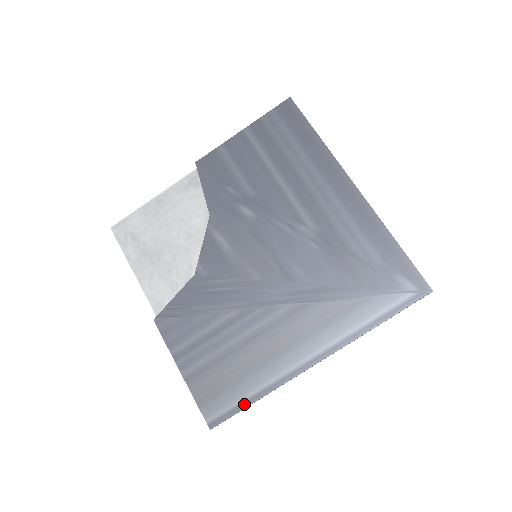
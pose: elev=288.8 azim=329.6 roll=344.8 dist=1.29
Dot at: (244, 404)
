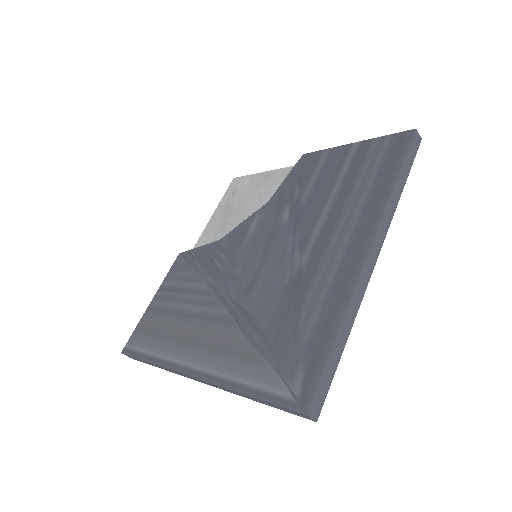
Dot at: (143, 356)
